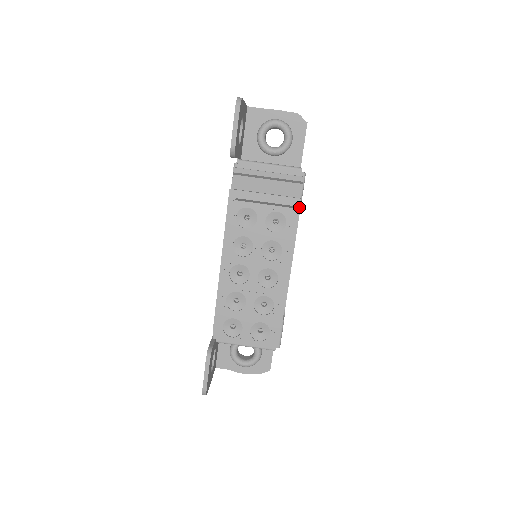
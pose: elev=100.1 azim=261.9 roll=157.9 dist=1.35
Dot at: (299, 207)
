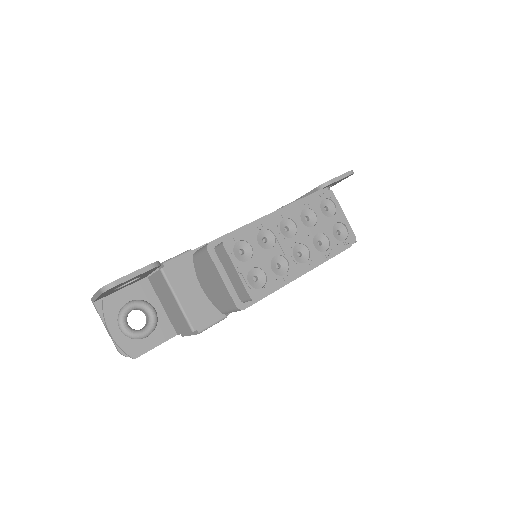
Dot at: (347, 248)
